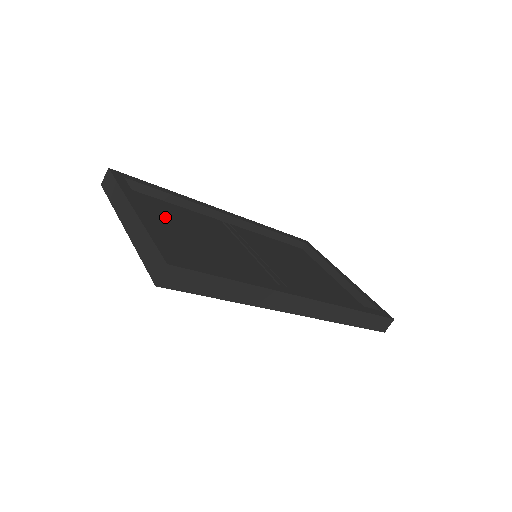
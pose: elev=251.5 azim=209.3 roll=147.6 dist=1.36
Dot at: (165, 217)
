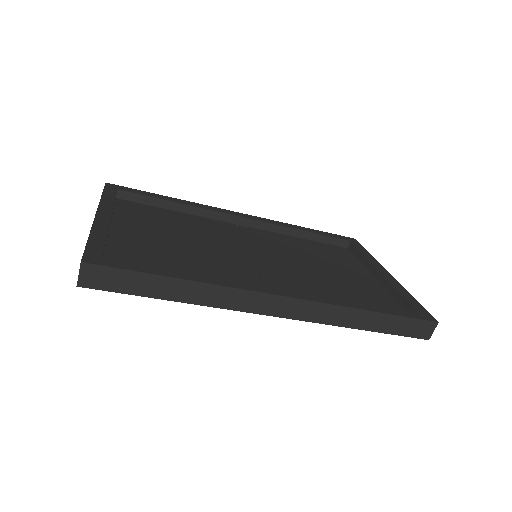
Dot at: (150, 223)
